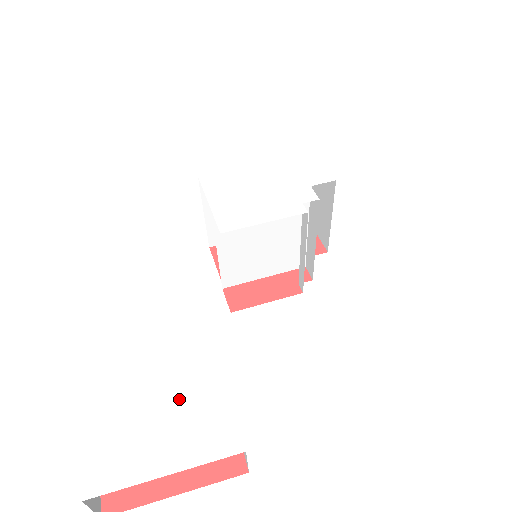
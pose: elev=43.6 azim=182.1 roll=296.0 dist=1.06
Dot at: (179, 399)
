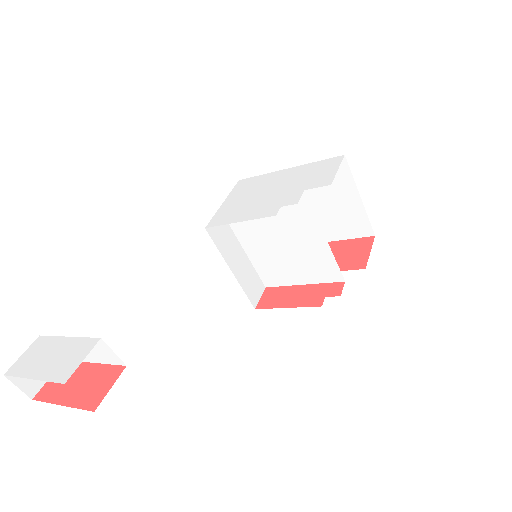
Dot at: (77, 338)
